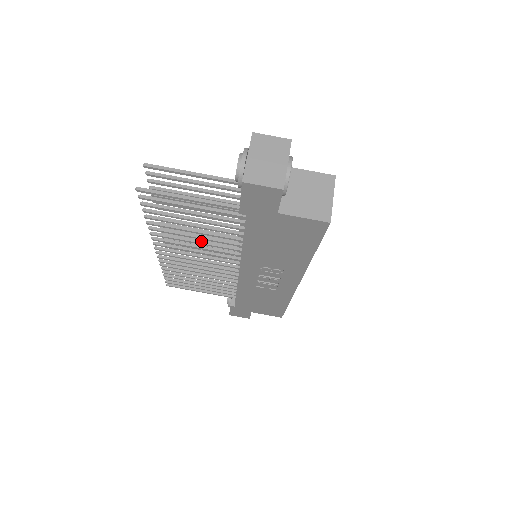
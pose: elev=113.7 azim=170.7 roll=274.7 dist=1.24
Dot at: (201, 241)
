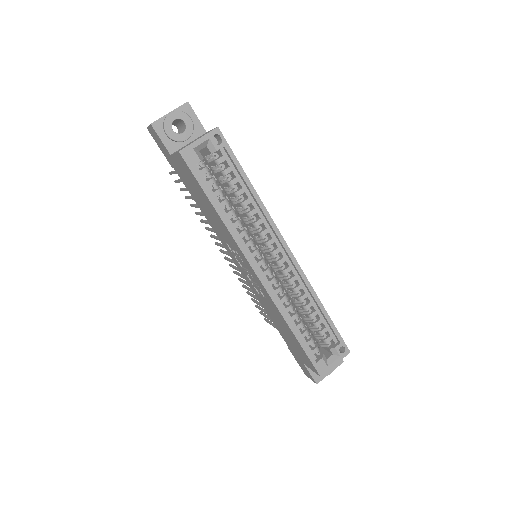
Dot at: occluded
